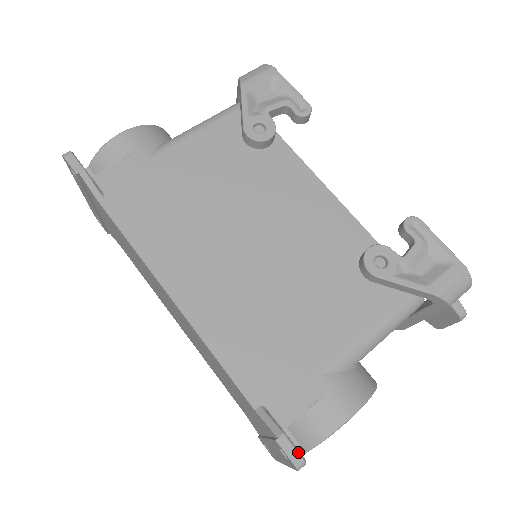
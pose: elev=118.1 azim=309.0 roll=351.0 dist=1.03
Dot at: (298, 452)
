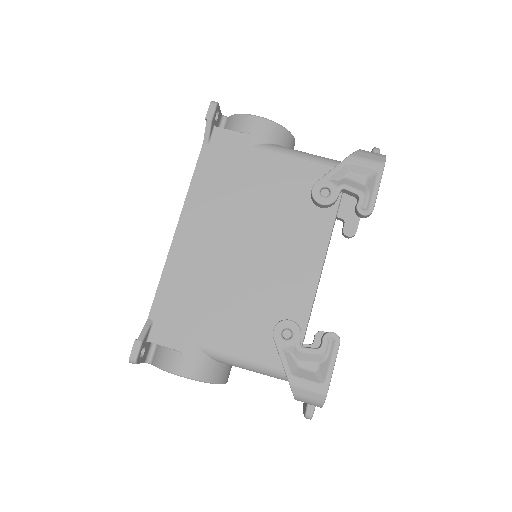
Dot at: (137, 356)
